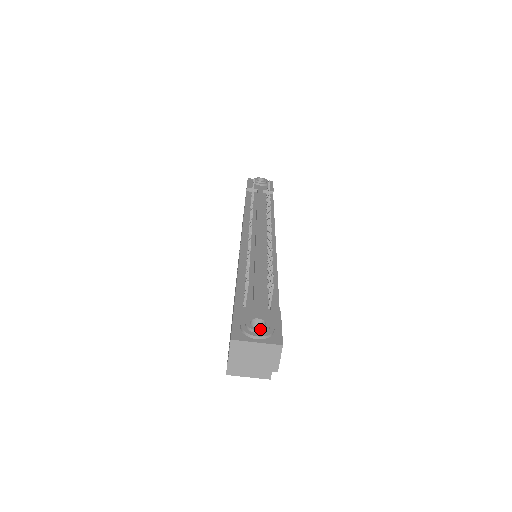
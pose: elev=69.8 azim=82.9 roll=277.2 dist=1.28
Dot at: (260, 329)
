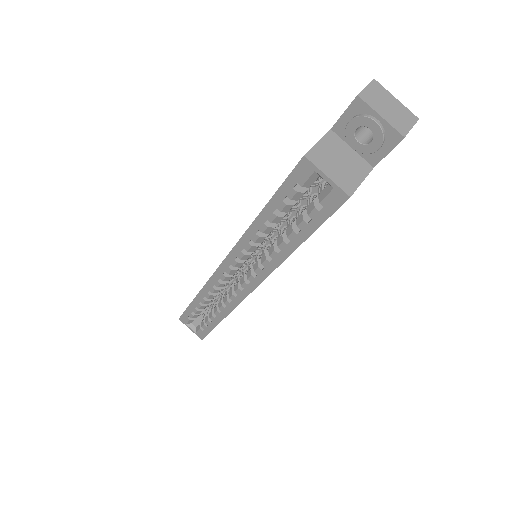
Dot at: occluded
